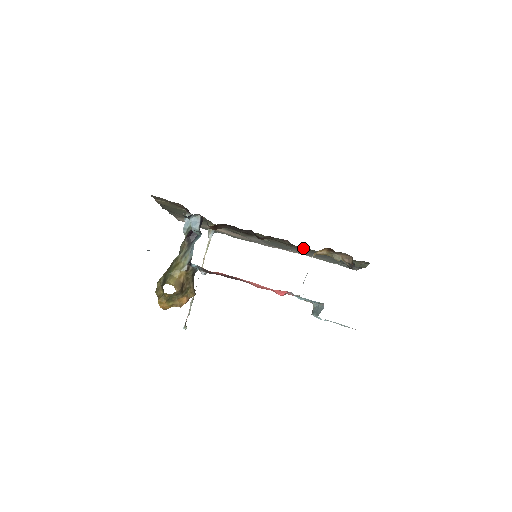
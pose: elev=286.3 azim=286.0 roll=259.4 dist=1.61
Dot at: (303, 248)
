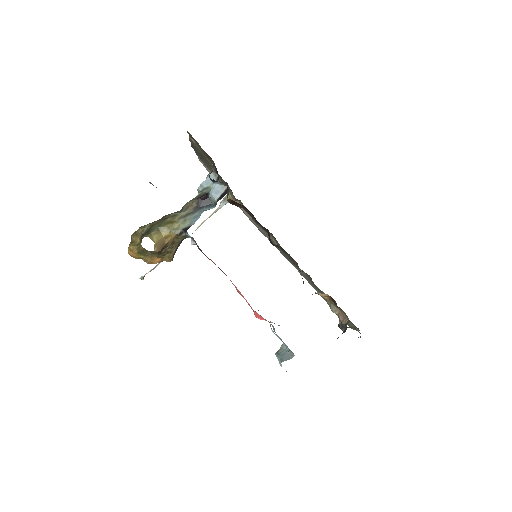
Dot at: occluded
